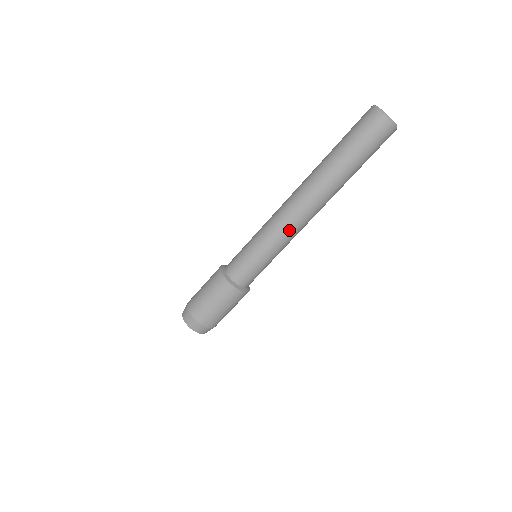
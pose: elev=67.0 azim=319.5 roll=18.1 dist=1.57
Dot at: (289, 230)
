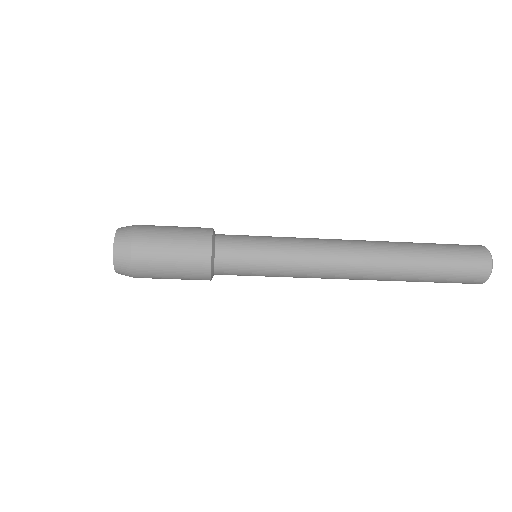
Dot at: occluded
